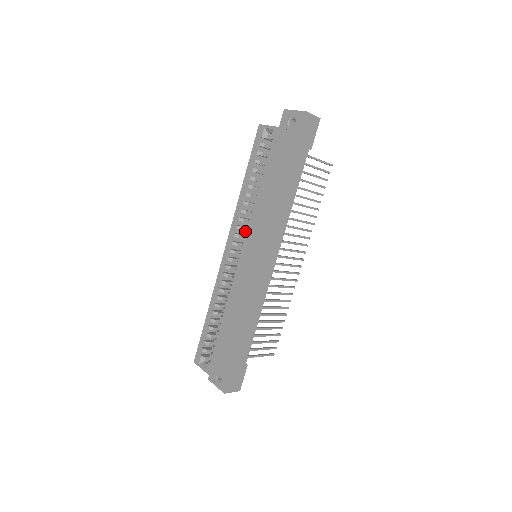
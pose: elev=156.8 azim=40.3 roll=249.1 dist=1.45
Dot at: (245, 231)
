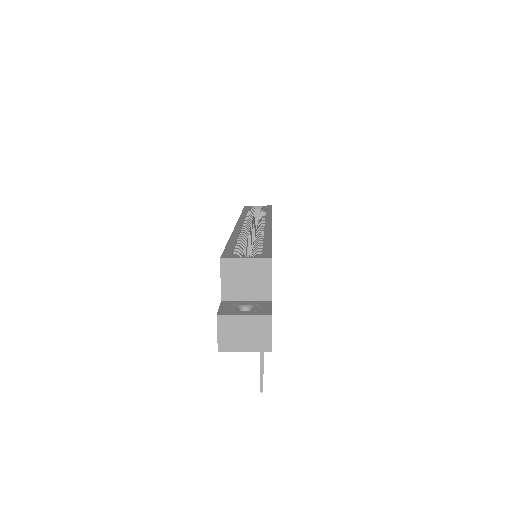
Dot at: (263, 219)
